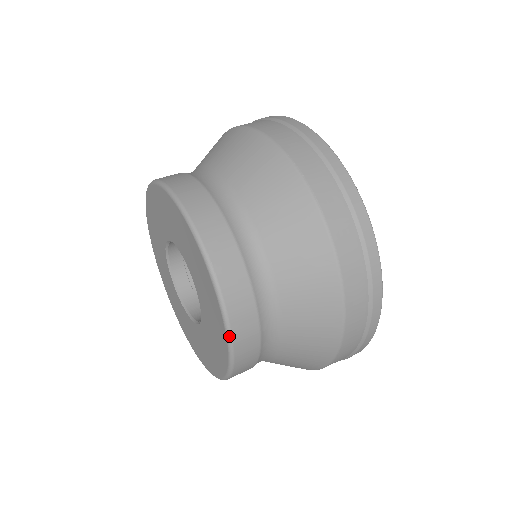
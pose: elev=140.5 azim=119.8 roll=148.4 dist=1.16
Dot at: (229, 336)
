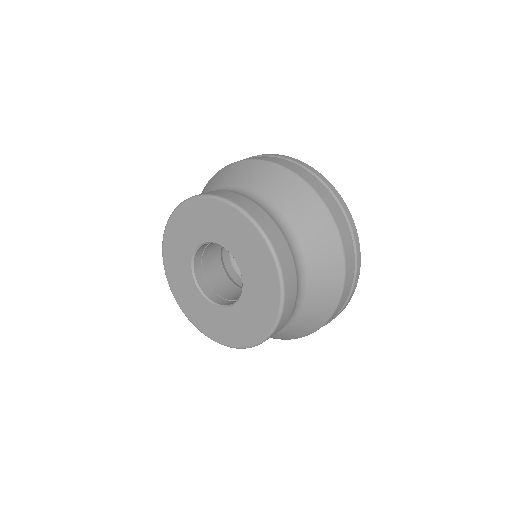
Dot at: (273, 251)
